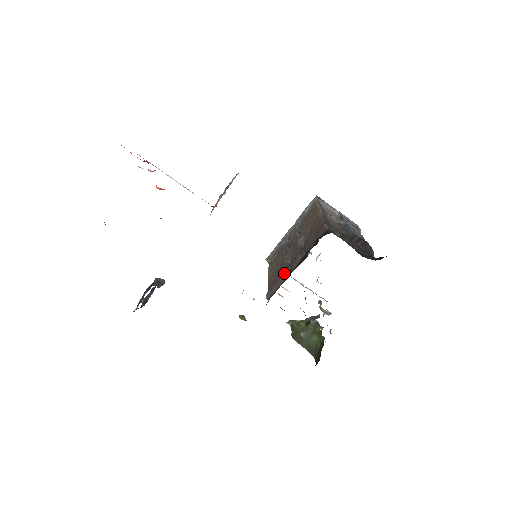
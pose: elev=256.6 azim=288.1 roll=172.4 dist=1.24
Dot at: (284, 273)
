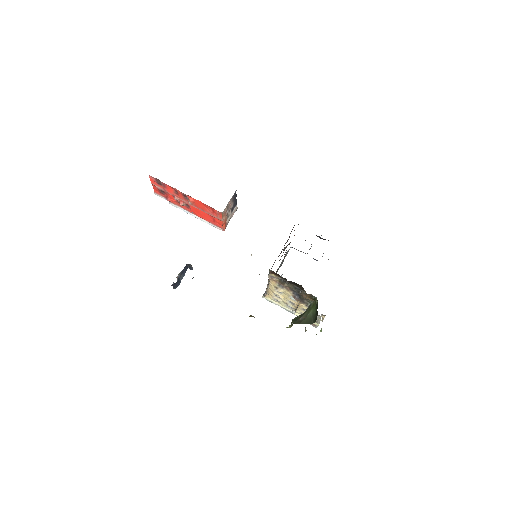
Dot at: occluded
